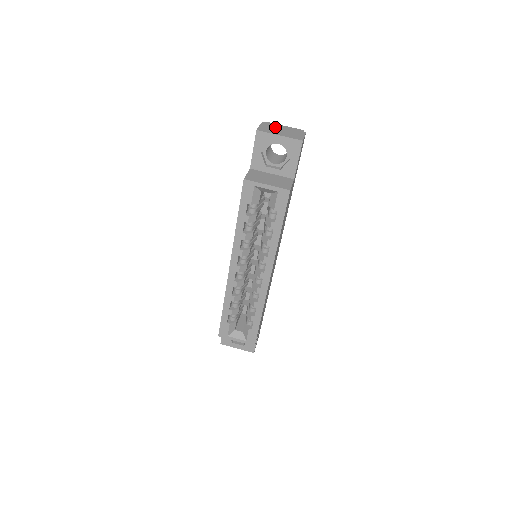
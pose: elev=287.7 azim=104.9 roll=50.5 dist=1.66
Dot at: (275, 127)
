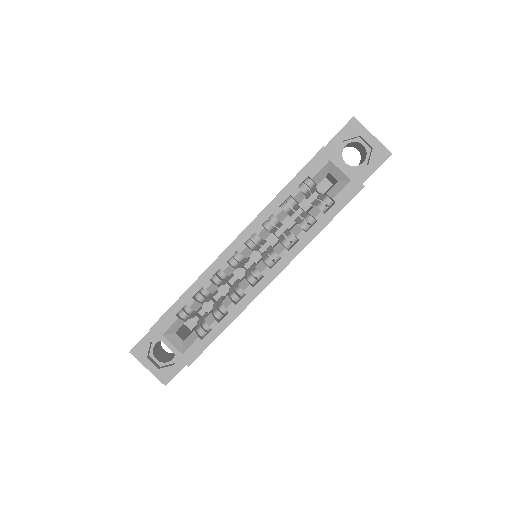
Dot at: occluded
